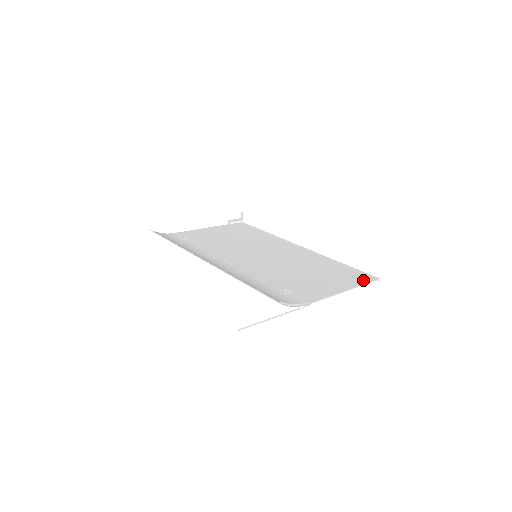
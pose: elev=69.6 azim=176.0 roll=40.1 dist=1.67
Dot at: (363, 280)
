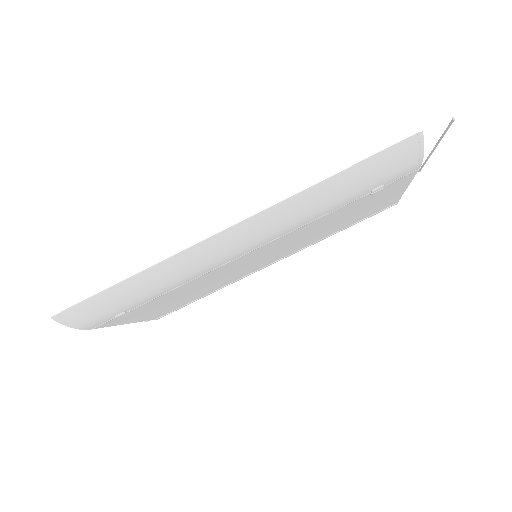
Dot at: occluded
